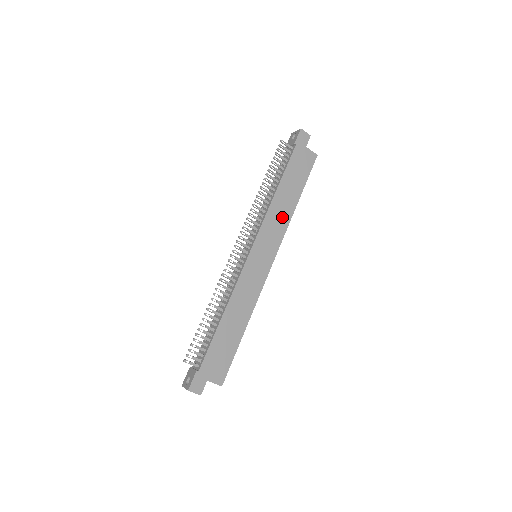
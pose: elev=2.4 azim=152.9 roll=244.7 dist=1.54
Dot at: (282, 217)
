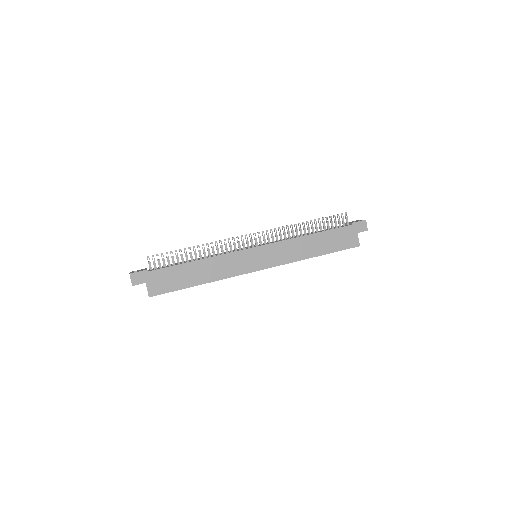
Dot at: (297, 252)
